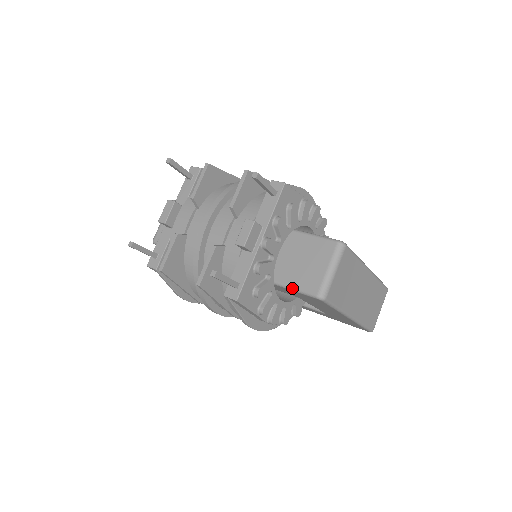
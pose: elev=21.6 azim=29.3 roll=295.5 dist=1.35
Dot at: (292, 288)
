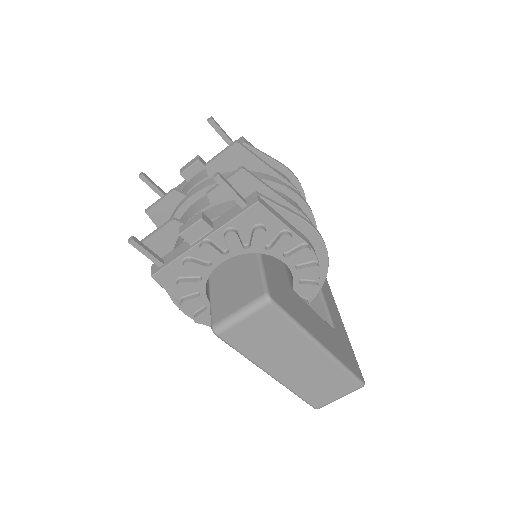
Dot at: (210, 303)
